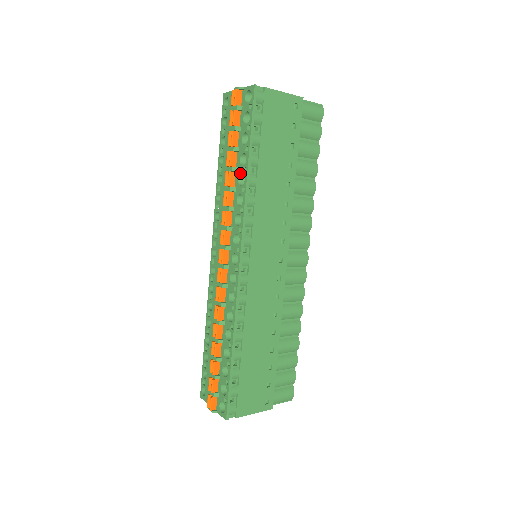
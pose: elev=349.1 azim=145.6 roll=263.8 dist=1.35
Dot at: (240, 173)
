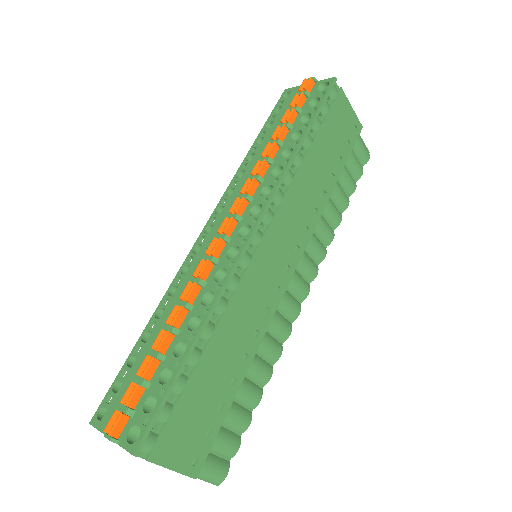
Dot at: (287, 147)
